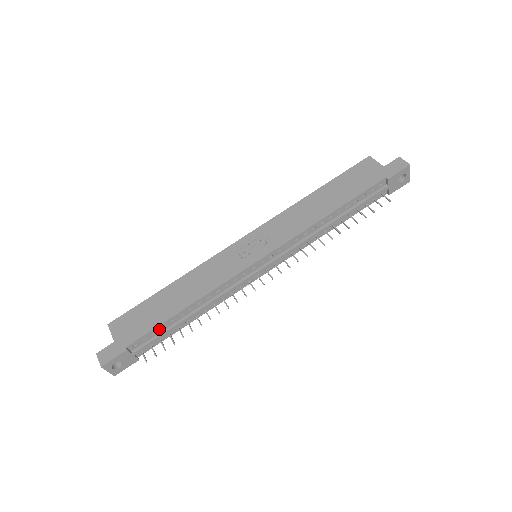
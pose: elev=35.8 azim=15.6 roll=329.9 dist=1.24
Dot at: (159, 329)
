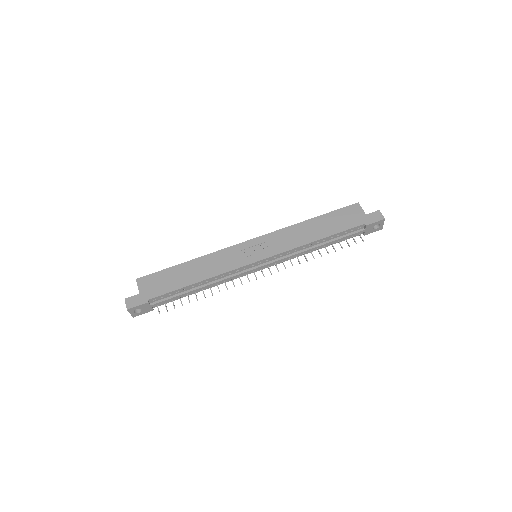
Dot at: (174, 293)
